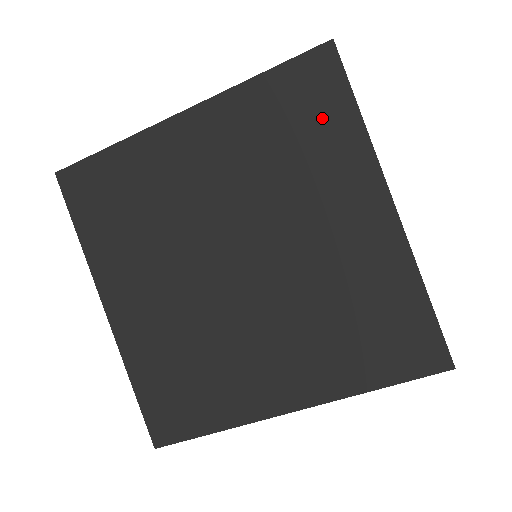
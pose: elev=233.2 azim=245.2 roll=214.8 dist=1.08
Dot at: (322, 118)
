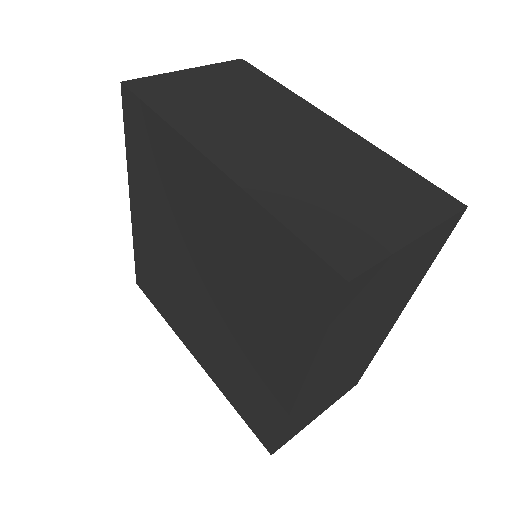
Dot at: (153, 141)
